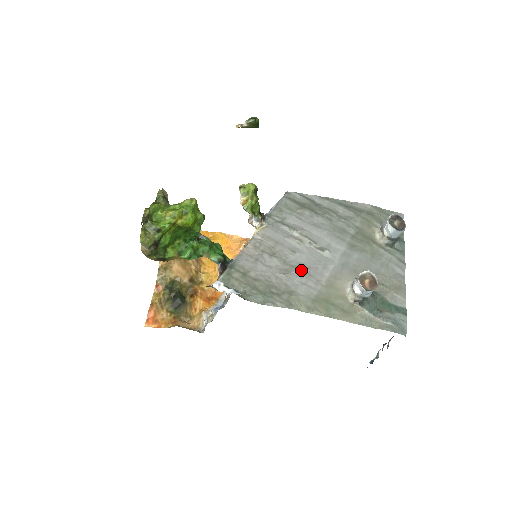
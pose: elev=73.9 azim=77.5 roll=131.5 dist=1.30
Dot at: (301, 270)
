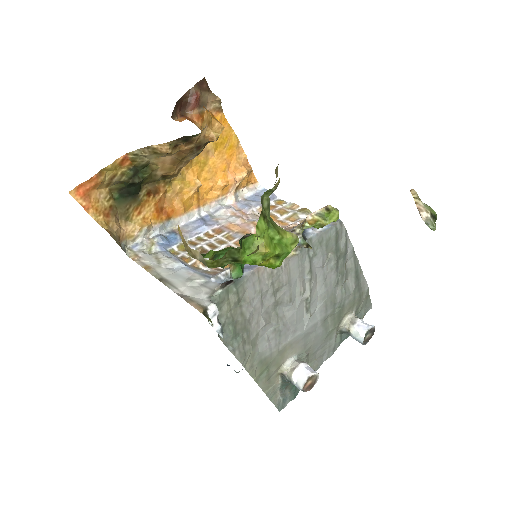
Dot at: (279, 325)
